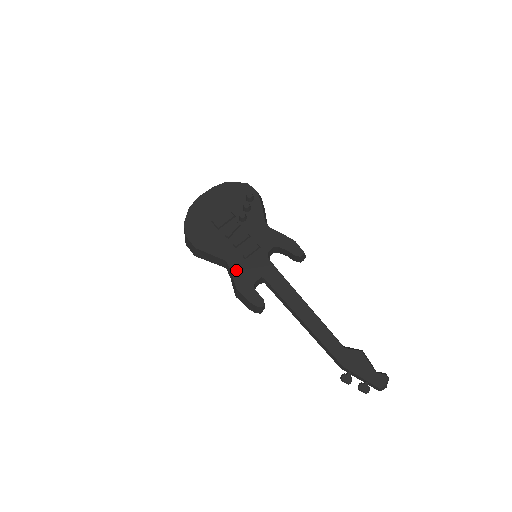
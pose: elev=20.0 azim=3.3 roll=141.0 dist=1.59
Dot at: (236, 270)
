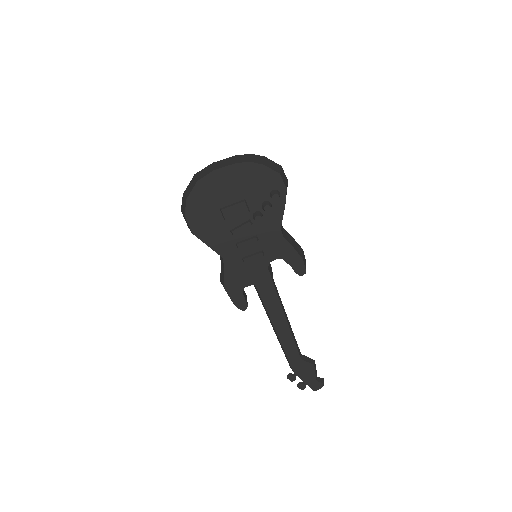
Dot at: (230, 270)
